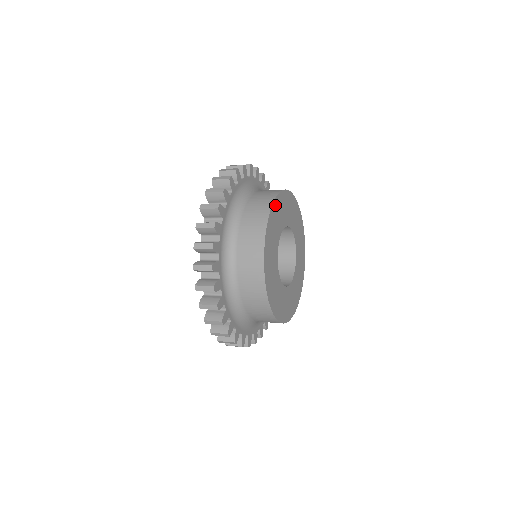
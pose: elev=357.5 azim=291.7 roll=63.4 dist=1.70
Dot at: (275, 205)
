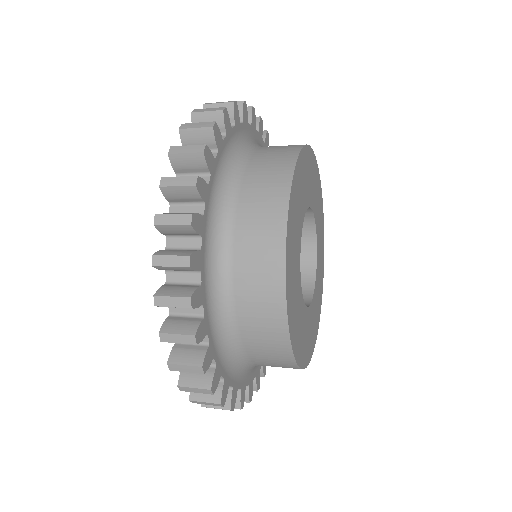
Dot at: (300, 162)
